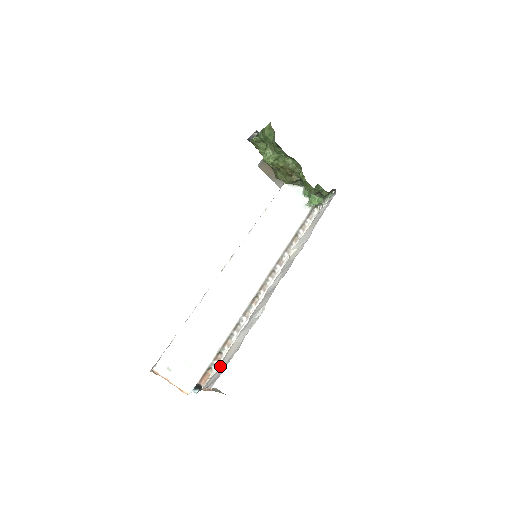
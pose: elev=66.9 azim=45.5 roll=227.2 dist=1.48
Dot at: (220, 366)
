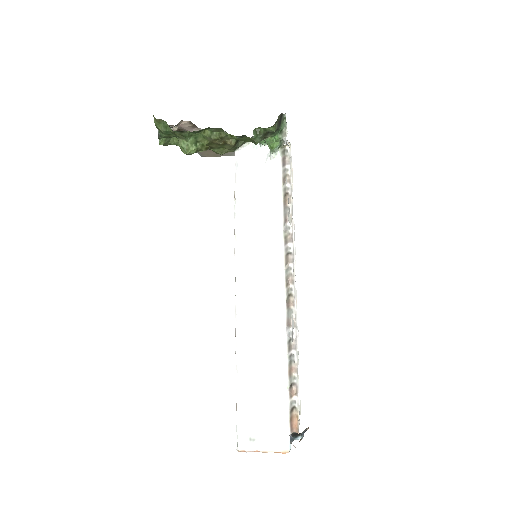
Dot at: occluded
